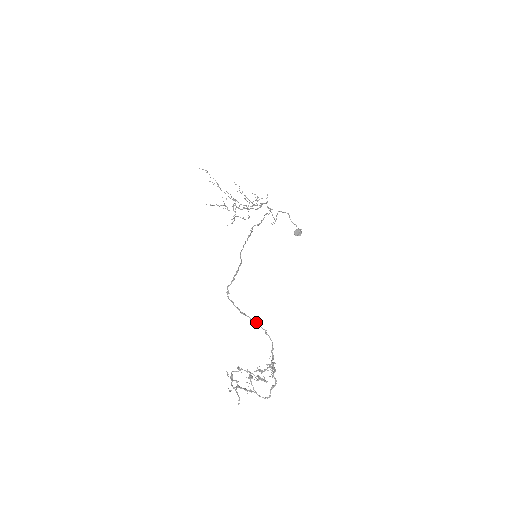
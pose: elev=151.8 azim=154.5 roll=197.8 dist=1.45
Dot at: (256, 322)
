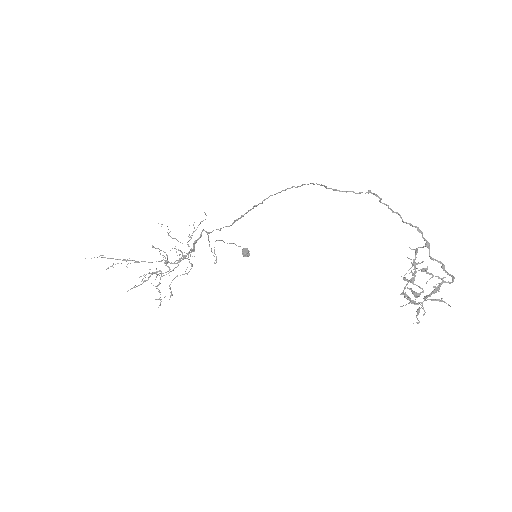
Dot at: (380, 201)
